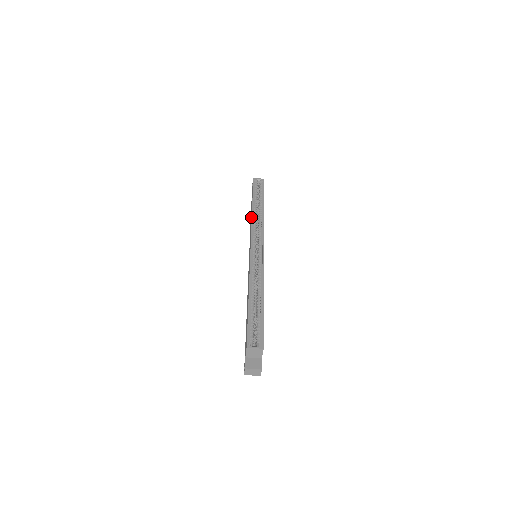
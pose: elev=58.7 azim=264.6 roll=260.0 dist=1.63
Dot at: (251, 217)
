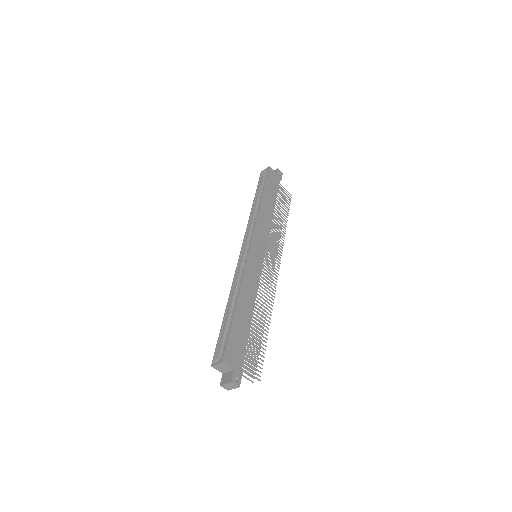
Dot at: occluded
